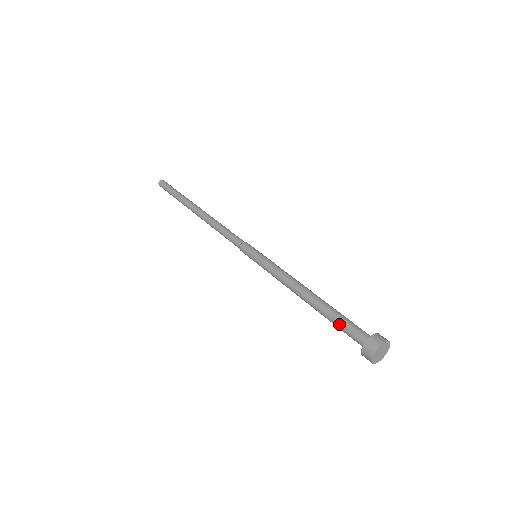
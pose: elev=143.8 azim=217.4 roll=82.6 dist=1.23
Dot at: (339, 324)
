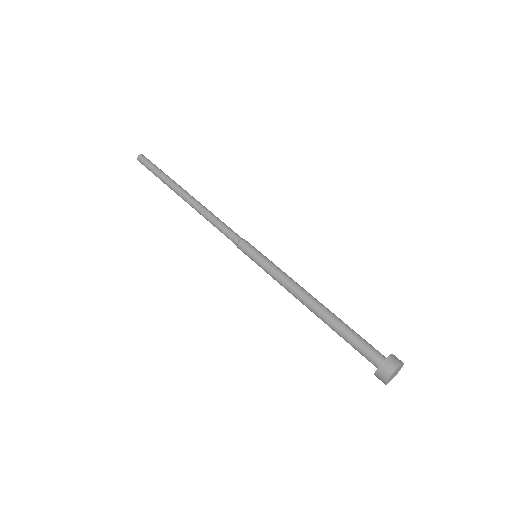
Dot at: (352, 340)
